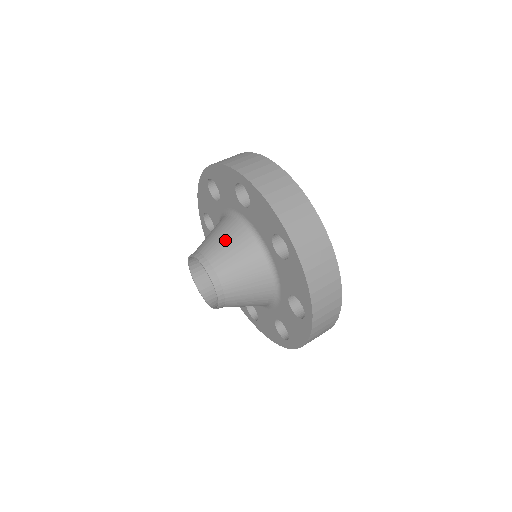
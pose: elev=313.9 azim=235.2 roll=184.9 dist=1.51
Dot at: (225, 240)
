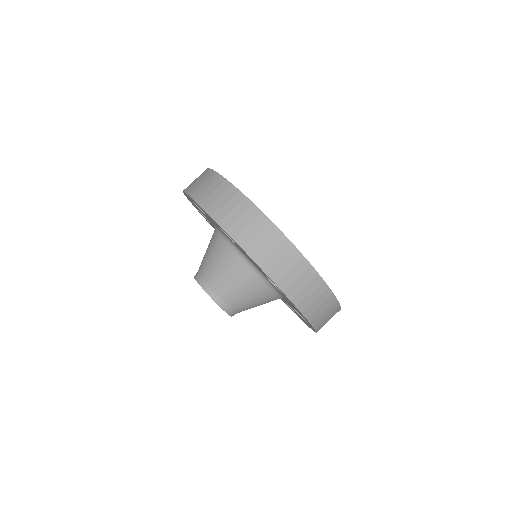
Dot at: (208, 252)
